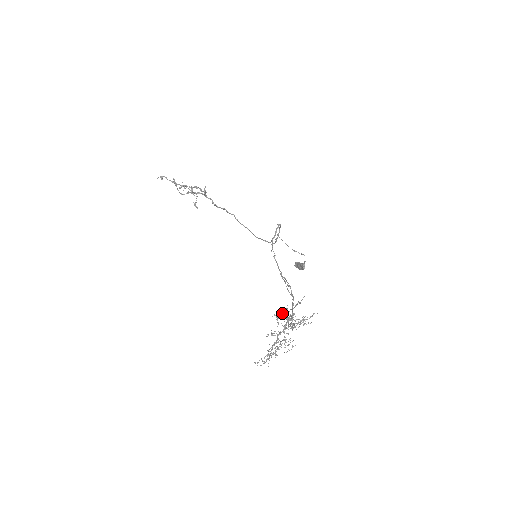
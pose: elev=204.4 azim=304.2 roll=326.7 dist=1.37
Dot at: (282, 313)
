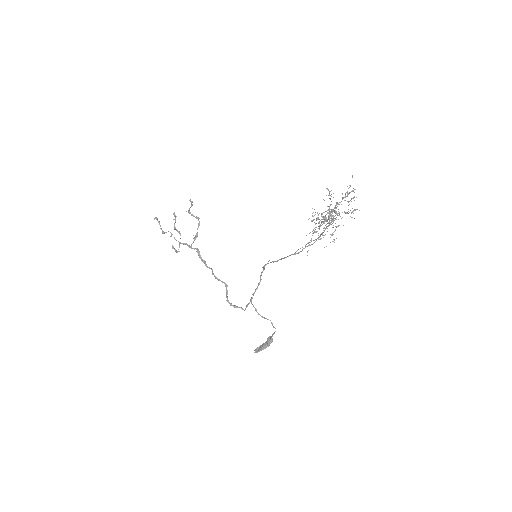
Dot at: (330, 199)
